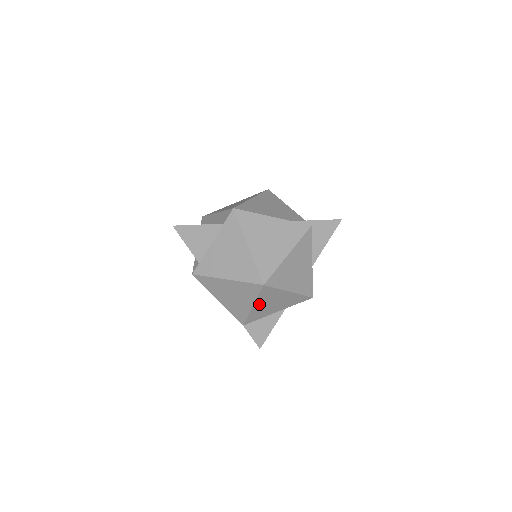
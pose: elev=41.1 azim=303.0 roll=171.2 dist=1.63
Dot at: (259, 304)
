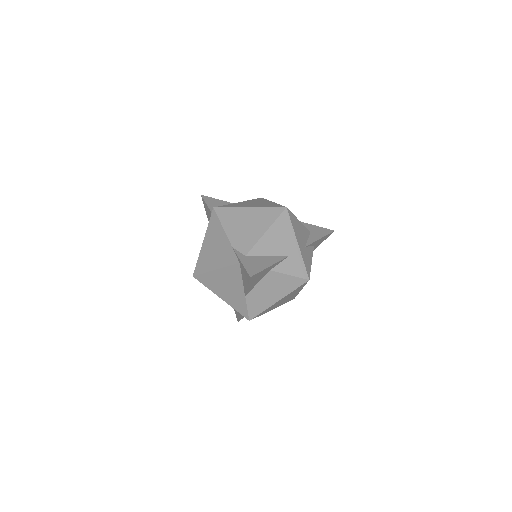
Dot at: occluded
